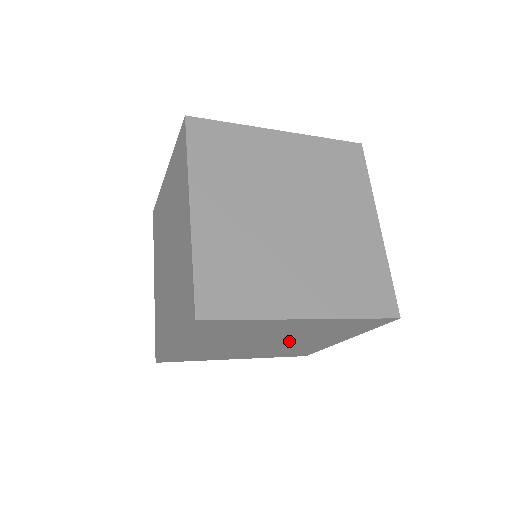
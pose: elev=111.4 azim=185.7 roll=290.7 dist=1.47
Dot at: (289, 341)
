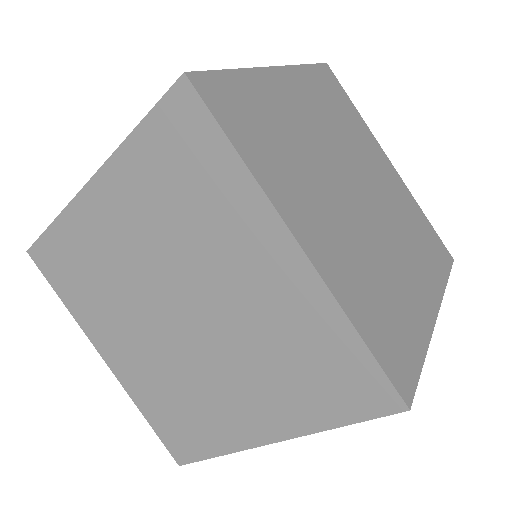
Dot at: occluded
